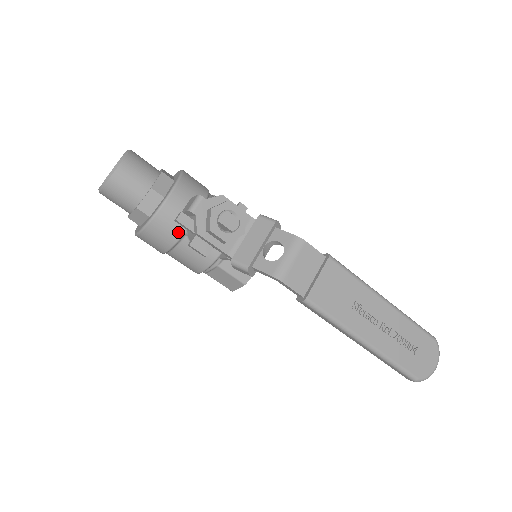
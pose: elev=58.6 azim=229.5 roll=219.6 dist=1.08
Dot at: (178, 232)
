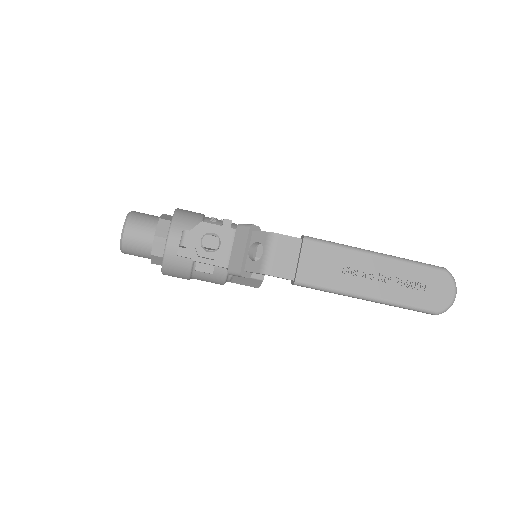
Dot at: (188, 261)
